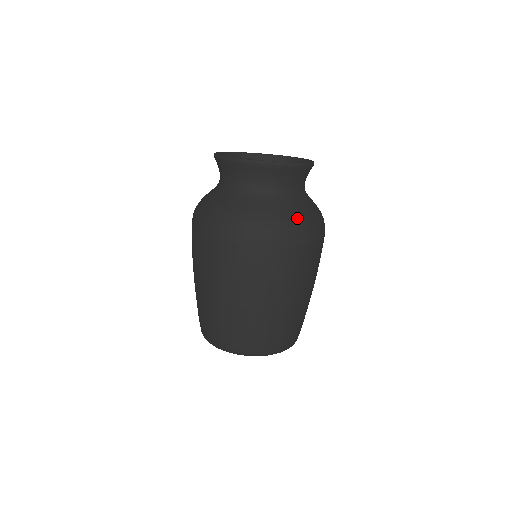
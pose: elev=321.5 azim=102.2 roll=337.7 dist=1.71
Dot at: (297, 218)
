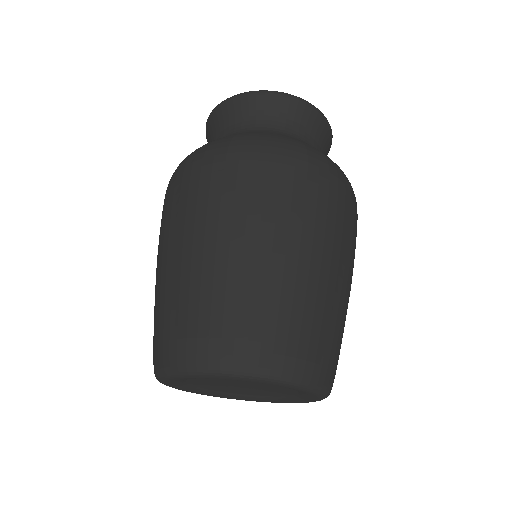
Dot at: (325, 155)
